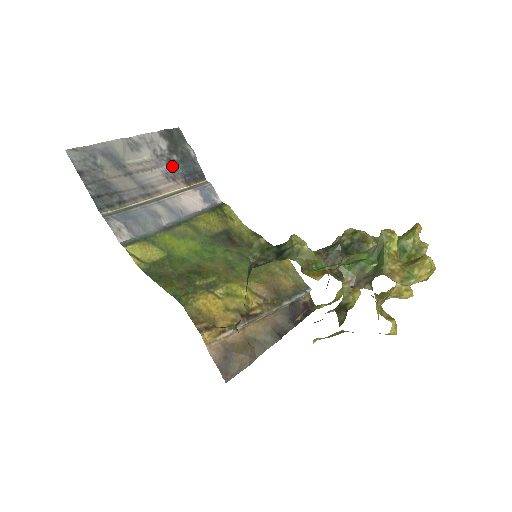
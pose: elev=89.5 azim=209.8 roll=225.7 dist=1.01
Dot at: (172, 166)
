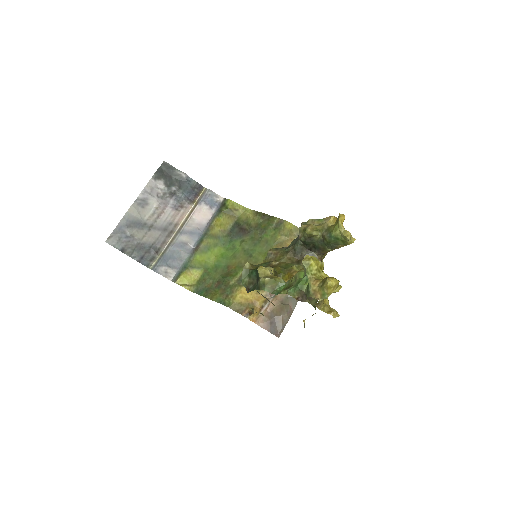
Dot at: (175, 197)
